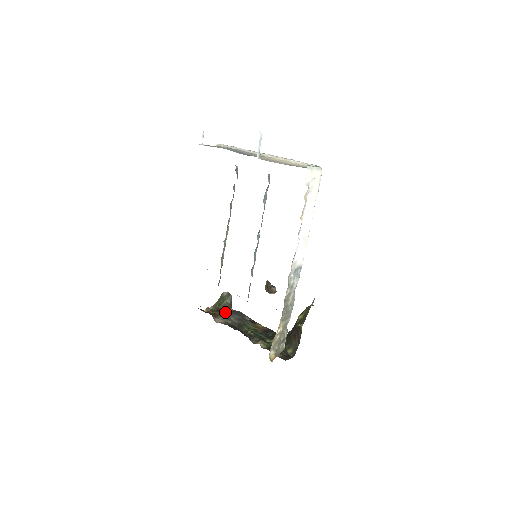
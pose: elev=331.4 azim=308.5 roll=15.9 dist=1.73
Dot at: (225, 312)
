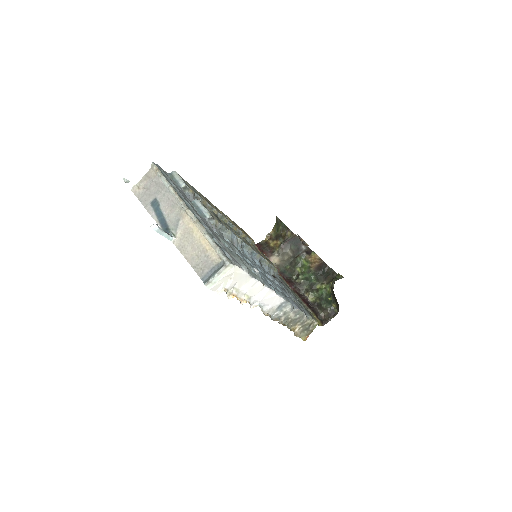
Dot at: (280, 245)
